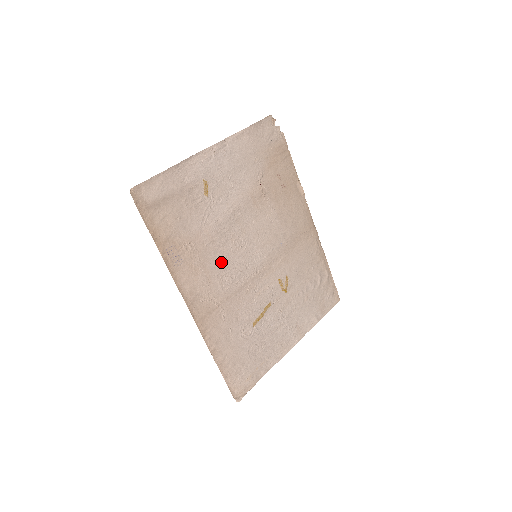
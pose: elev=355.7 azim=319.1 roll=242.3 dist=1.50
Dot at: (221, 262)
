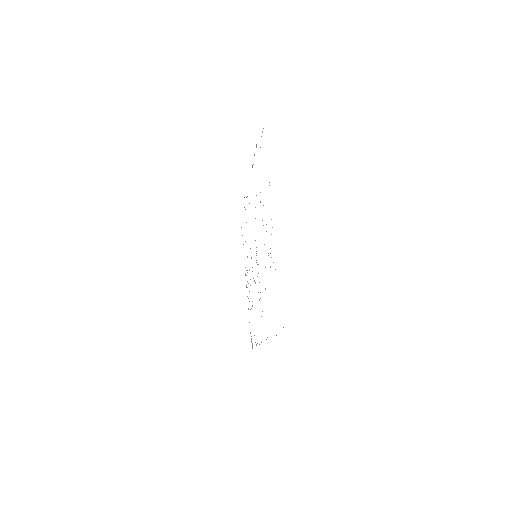
Dot at: occluded
